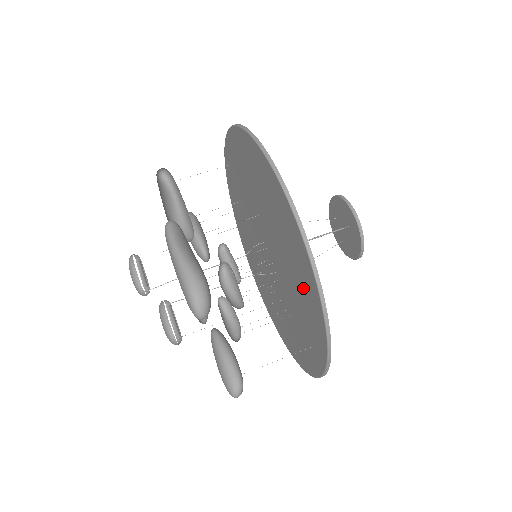
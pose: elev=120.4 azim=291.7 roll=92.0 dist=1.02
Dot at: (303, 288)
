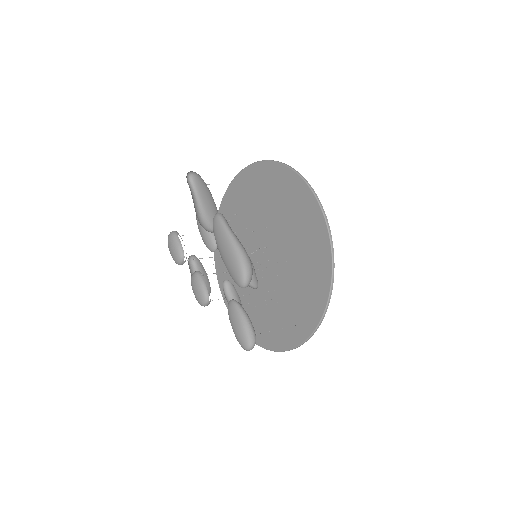
Dot at: (309, 282)
